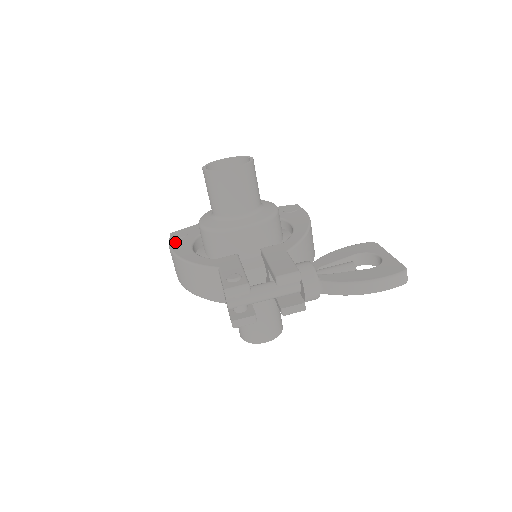
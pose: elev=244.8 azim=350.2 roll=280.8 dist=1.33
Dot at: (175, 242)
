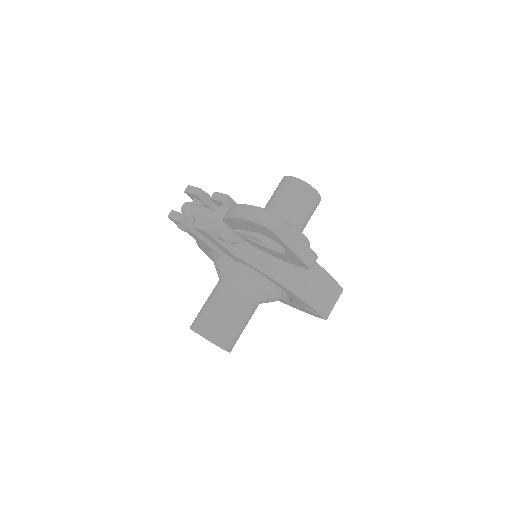
Dot at: occluded
